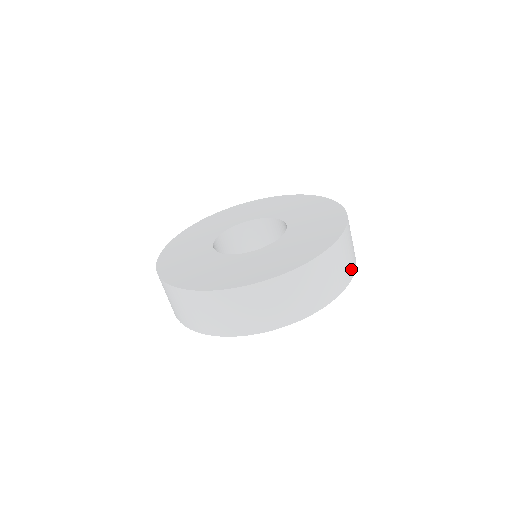
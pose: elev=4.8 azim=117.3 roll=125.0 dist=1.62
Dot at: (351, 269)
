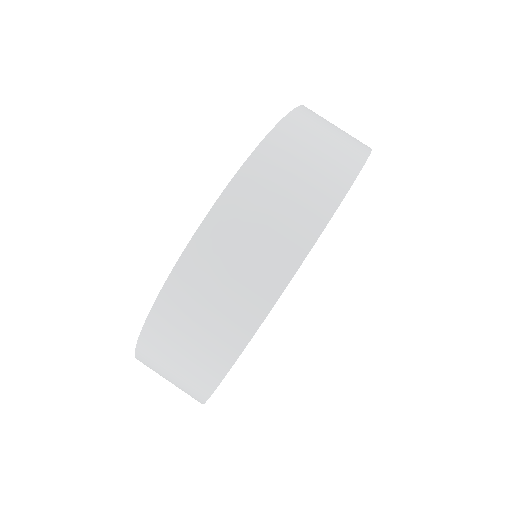
Dot at: (306, 222)
